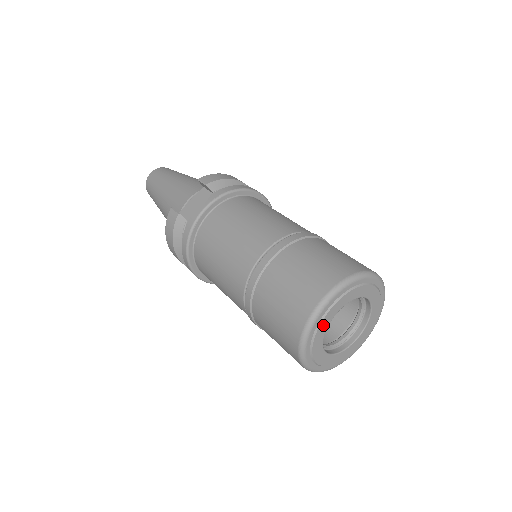
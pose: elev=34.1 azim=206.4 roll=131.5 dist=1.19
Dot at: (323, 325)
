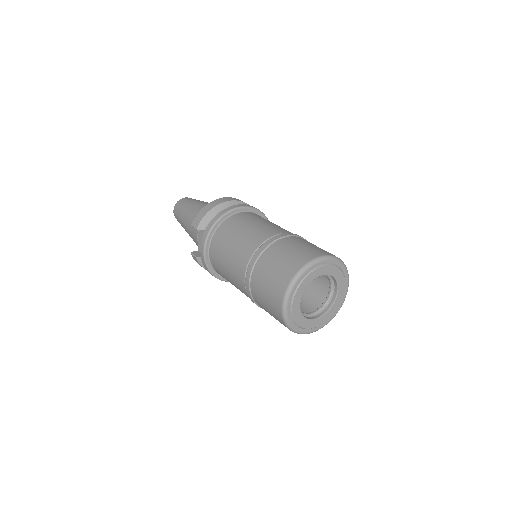
Dot at: (296, 316)
